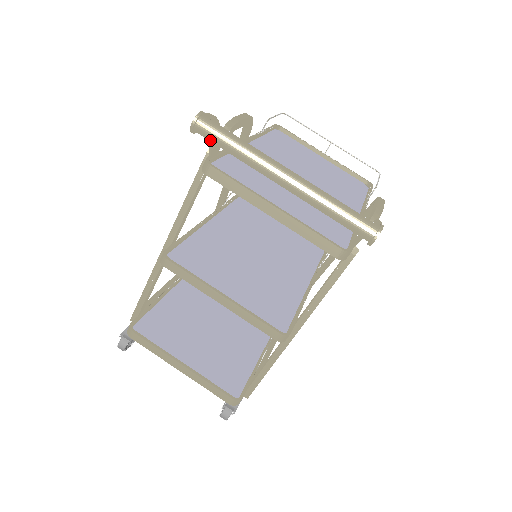
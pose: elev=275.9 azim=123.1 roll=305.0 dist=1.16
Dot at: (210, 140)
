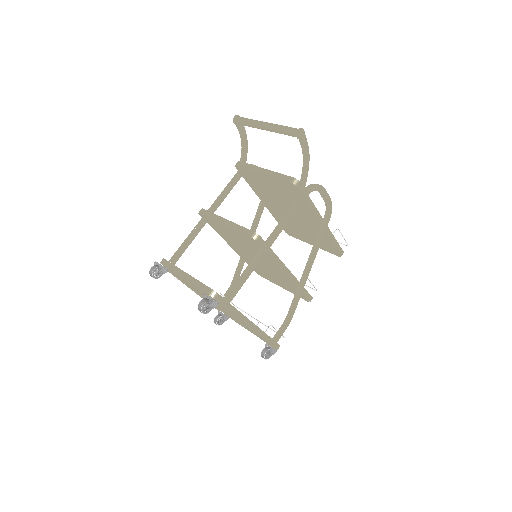
Dot at: (240, 121)
